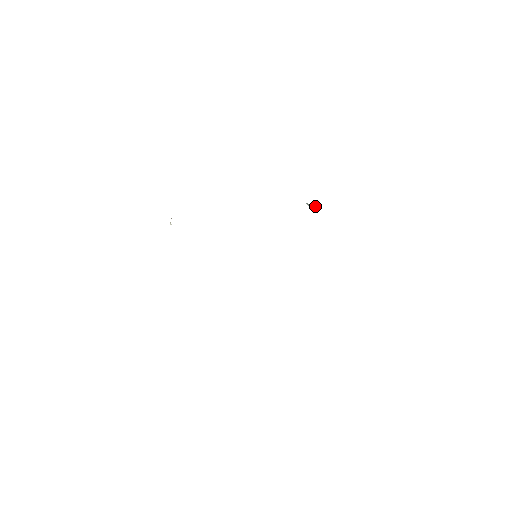
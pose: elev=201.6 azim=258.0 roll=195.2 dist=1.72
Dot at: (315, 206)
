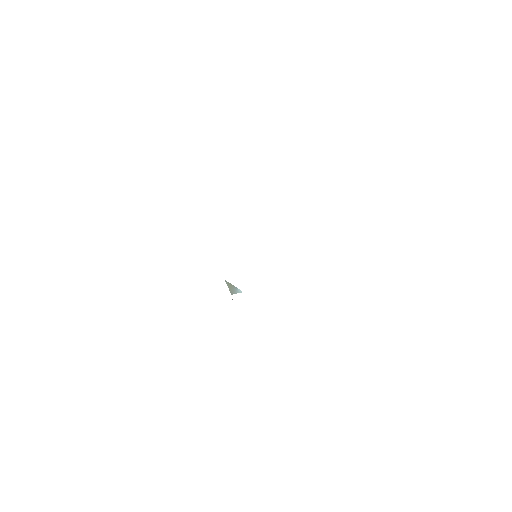
Dot at: (235, 287)
